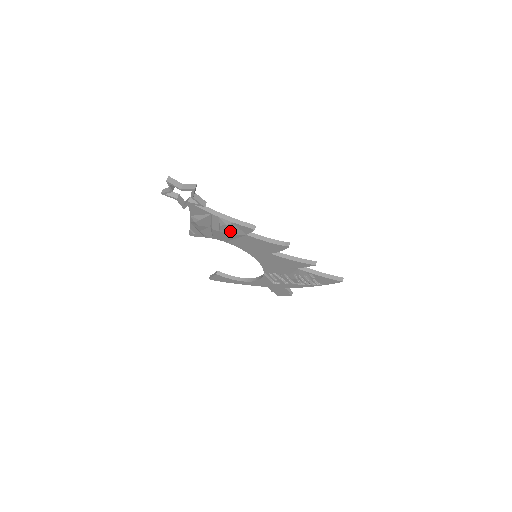
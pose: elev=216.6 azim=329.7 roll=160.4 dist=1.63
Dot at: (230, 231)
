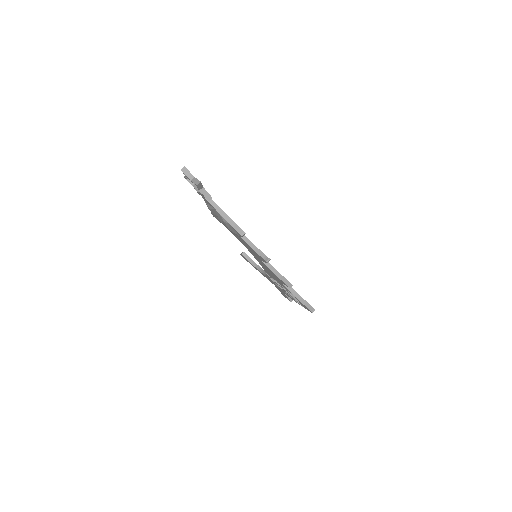
Dot at: (229, 228)
